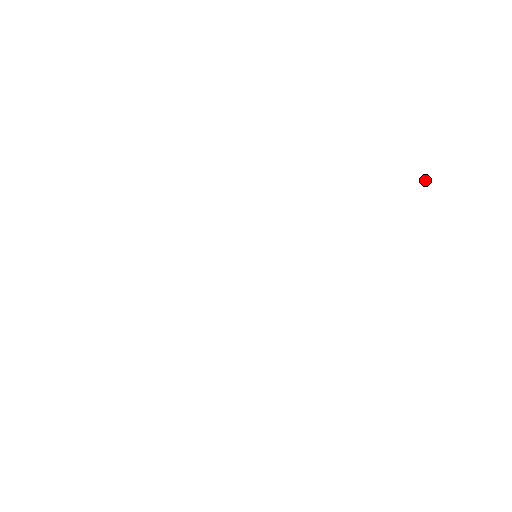
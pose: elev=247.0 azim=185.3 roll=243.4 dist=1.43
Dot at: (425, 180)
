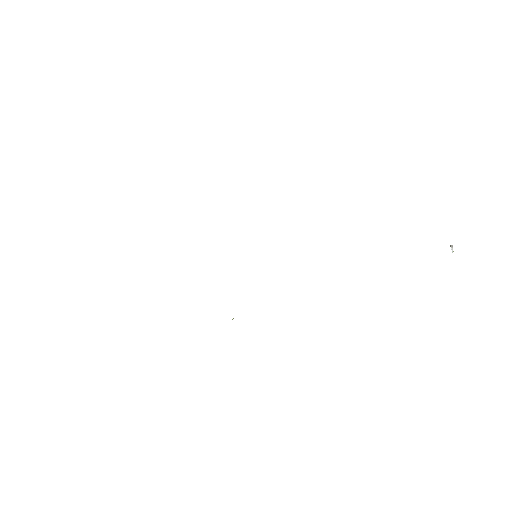
Dot at: (451, 248)
